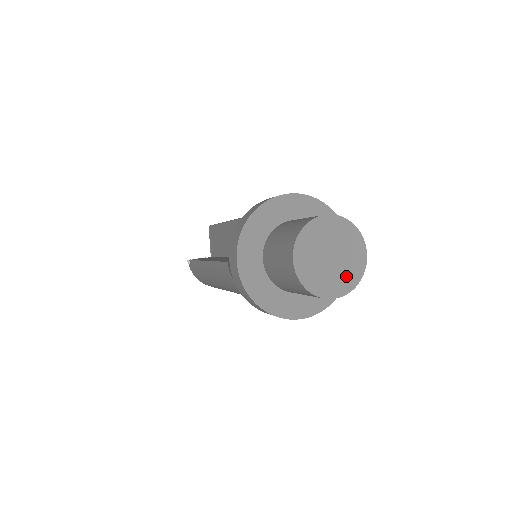
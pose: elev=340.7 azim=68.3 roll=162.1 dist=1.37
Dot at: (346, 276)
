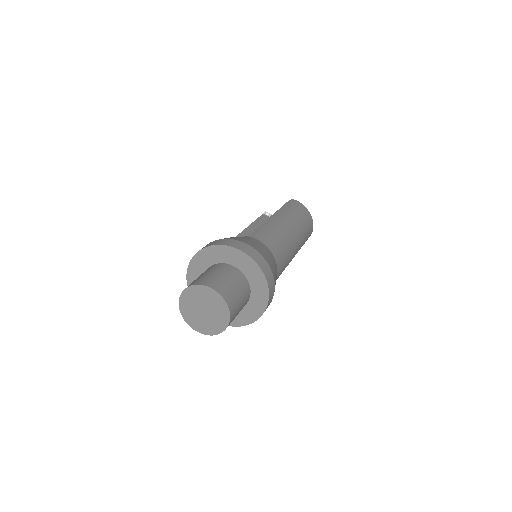
Dot at: (209, 326)
